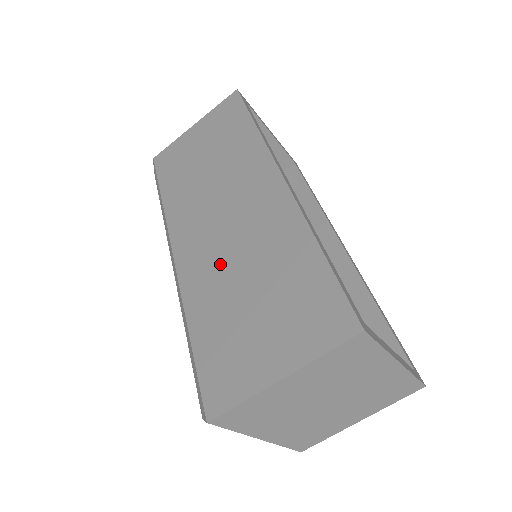
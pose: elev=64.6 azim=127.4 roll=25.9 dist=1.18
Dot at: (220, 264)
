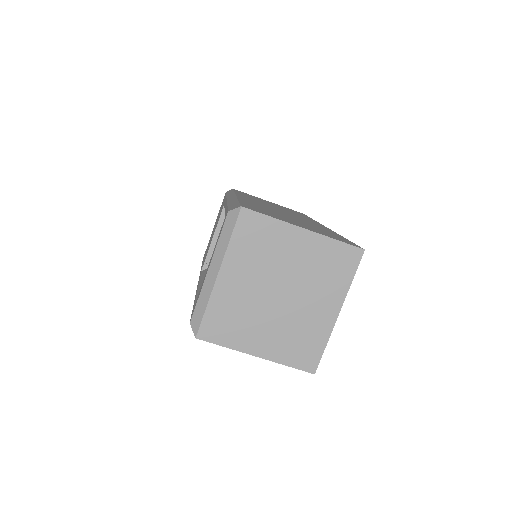
Dot at: occluded
